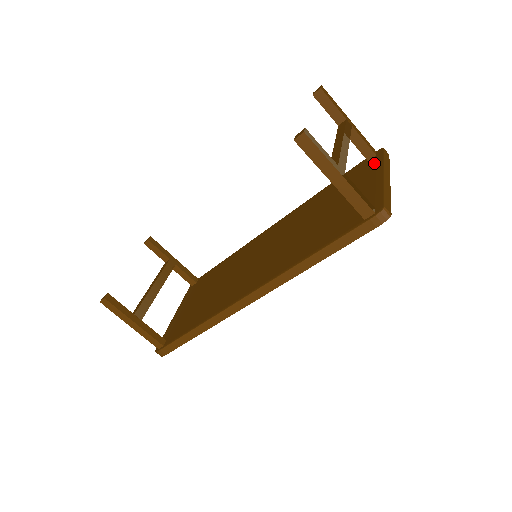
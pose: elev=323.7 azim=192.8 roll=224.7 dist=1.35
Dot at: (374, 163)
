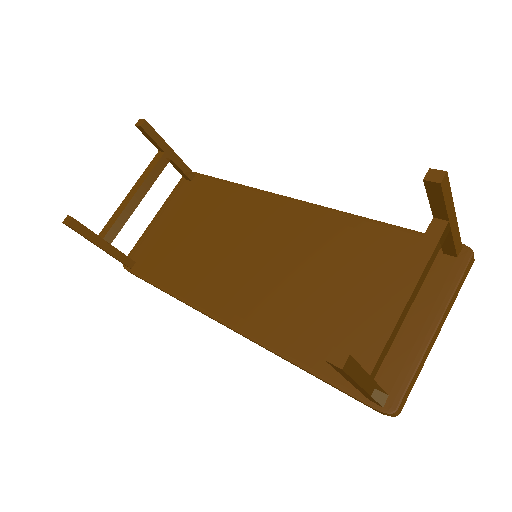
Dot at: (444, 277)
